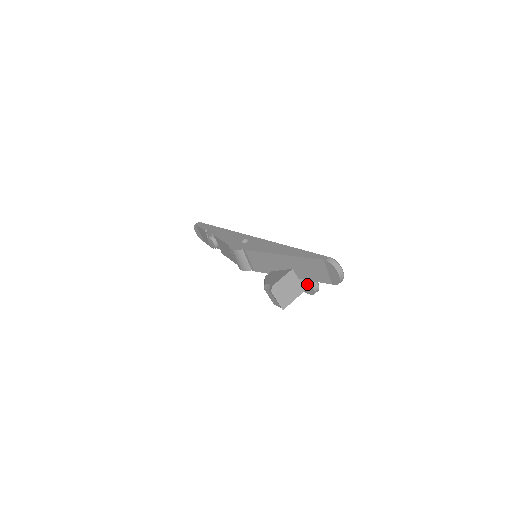
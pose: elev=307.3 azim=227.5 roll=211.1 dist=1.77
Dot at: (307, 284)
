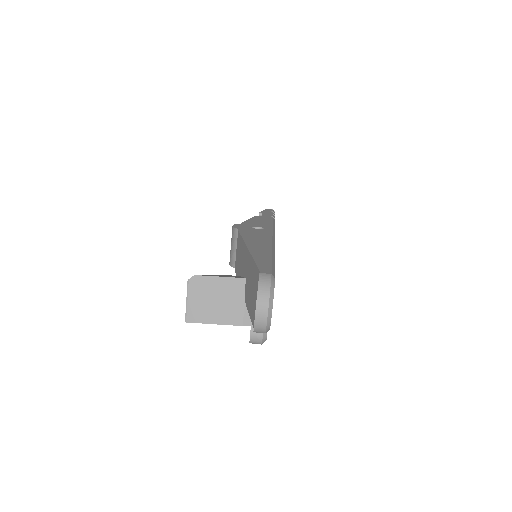
Dot at: occluded
